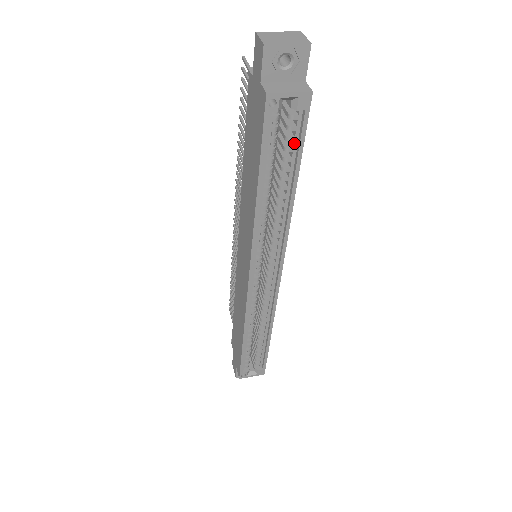
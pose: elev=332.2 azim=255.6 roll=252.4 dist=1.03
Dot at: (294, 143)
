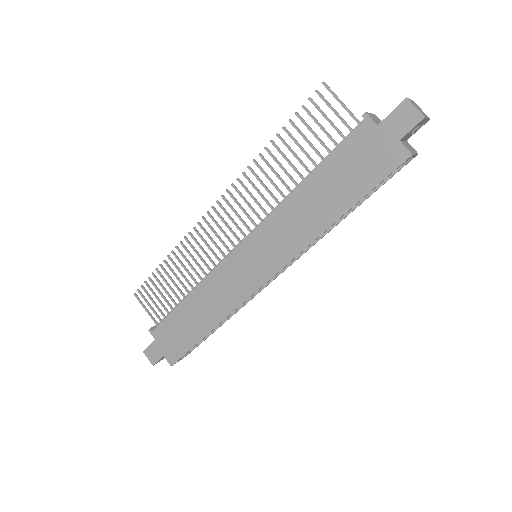
Dot at: occluded
